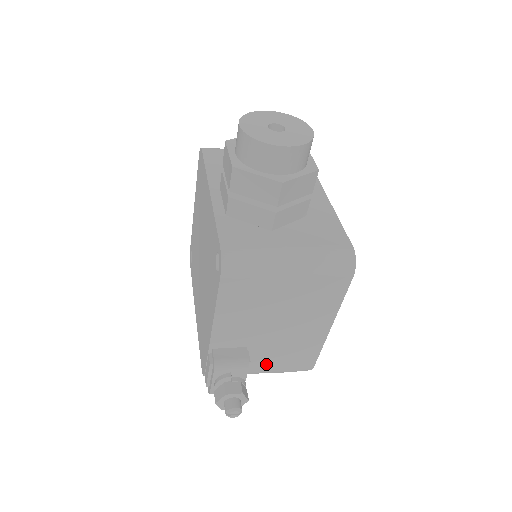
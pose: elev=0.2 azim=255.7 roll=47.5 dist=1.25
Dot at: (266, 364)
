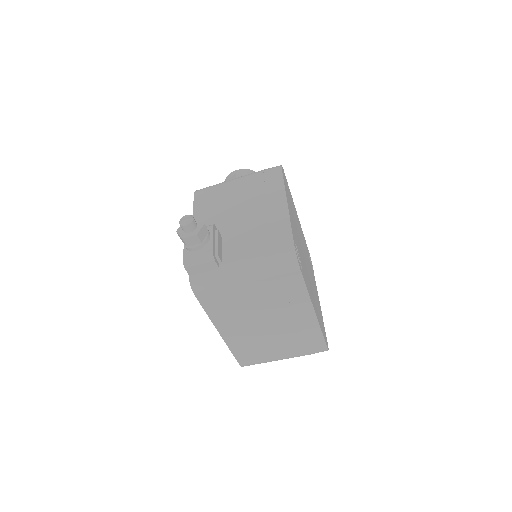
Dot at: (243, 250)
